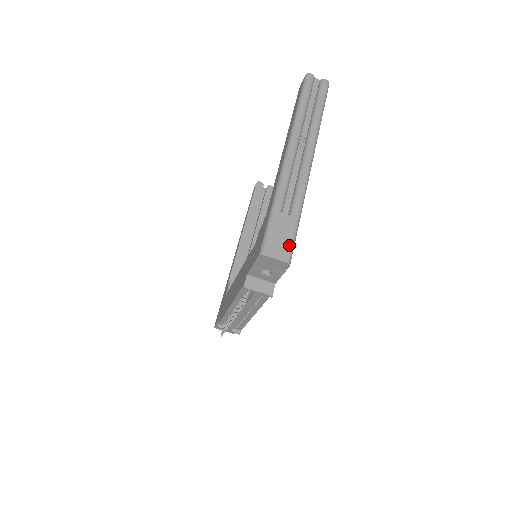
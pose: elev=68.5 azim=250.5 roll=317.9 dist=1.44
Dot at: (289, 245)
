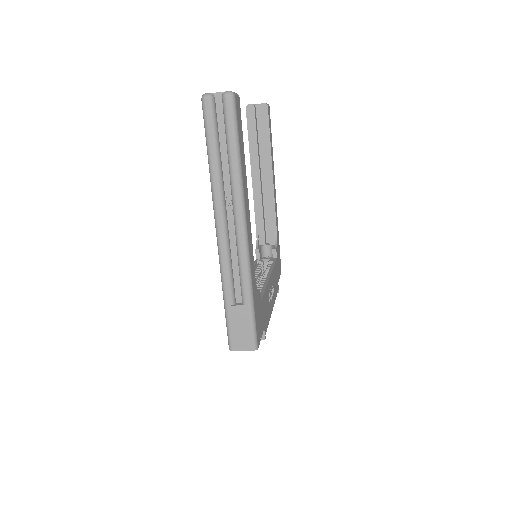
Dot at: (250, 334)
